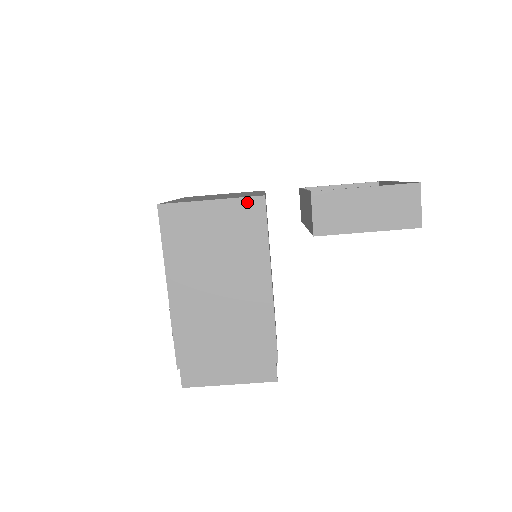
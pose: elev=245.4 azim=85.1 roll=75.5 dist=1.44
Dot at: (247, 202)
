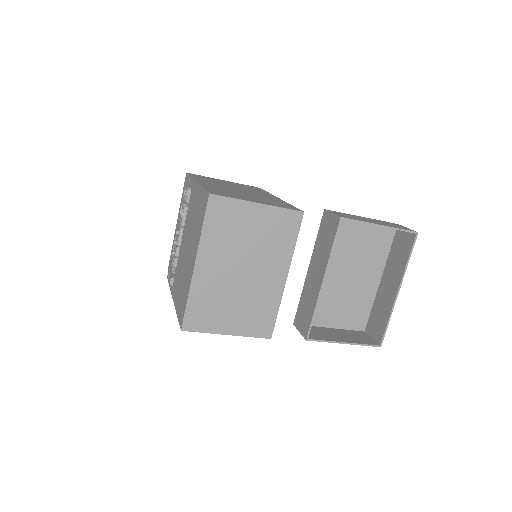
Dot at: (256, 336)
